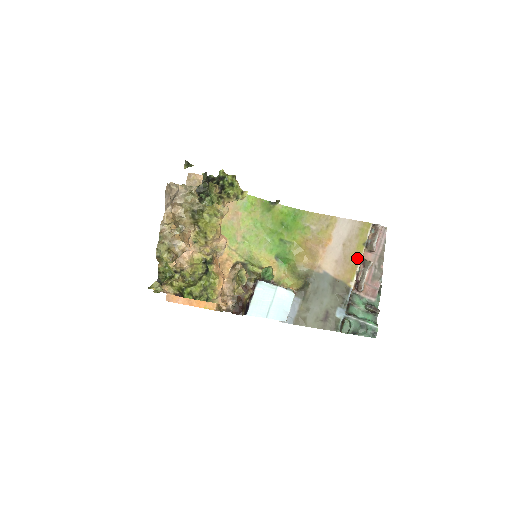
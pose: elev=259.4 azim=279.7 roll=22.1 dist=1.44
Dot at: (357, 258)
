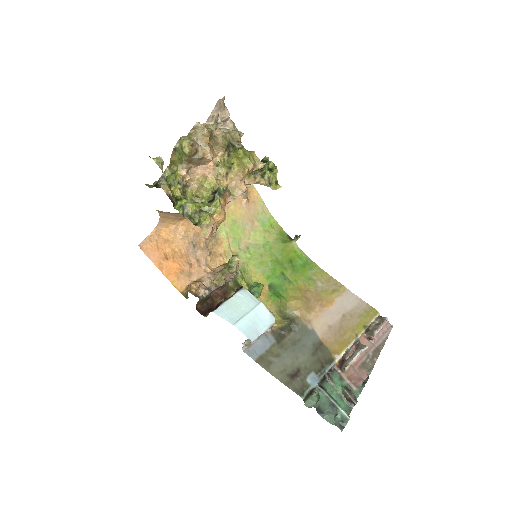
Dot at: (353, 335)
